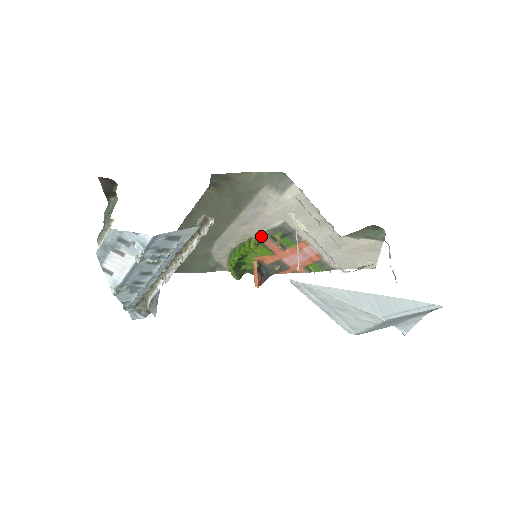
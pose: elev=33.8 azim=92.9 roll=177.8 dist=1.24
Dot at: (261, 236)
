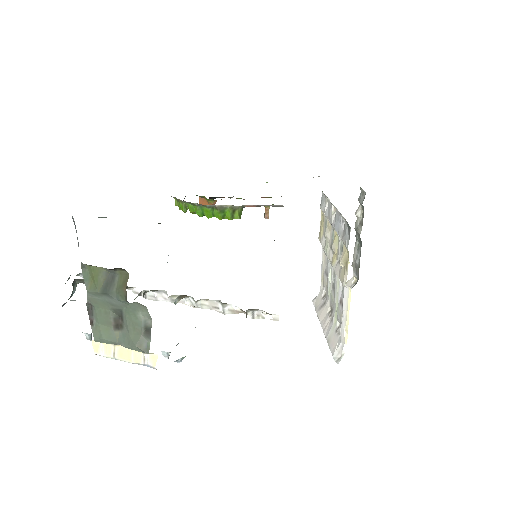
Dot at: occluded
